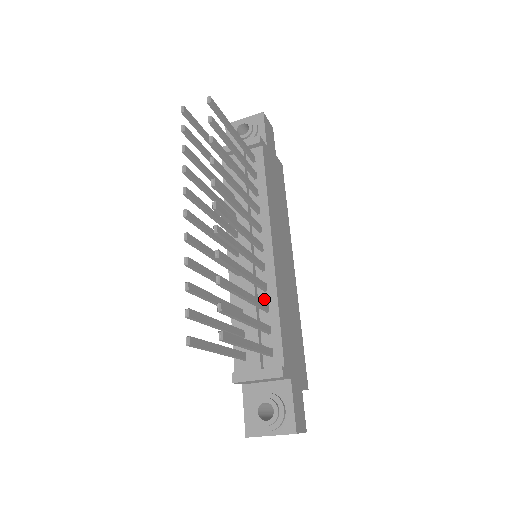
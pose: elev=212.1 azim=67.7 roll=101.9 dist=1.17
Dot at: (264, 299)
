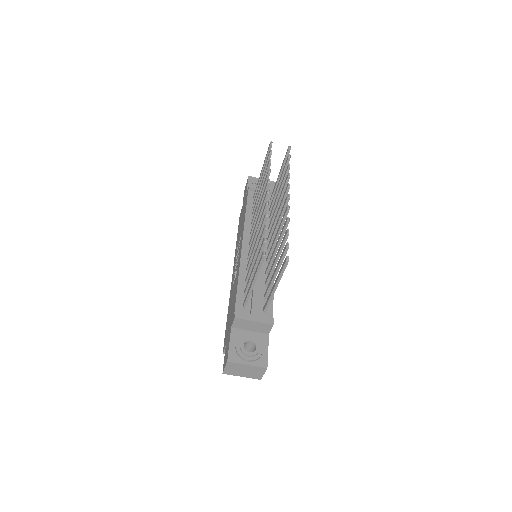
Dot at: (265, 278)
